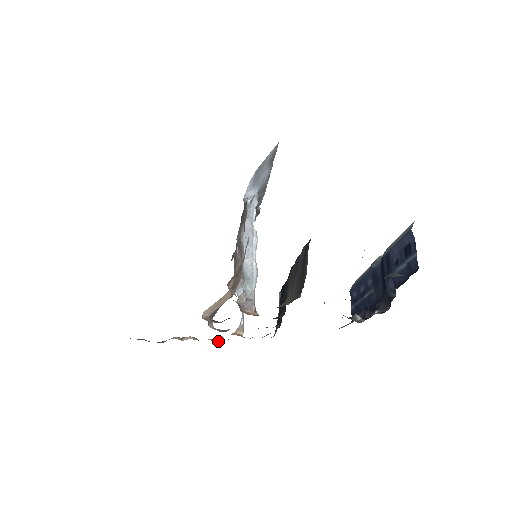
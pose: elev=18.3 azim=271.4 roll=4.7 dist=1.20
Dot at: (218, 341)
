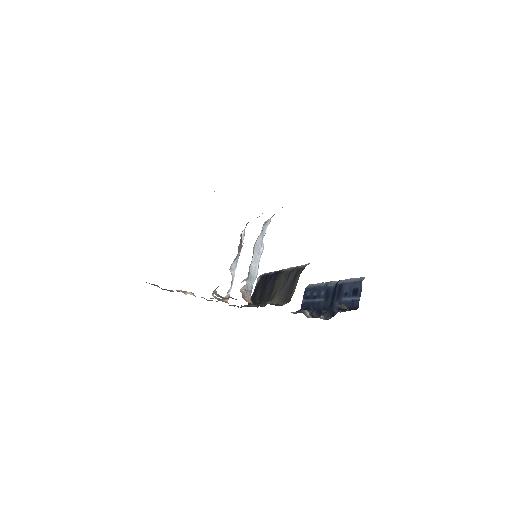
Dot at: (208, 300)
